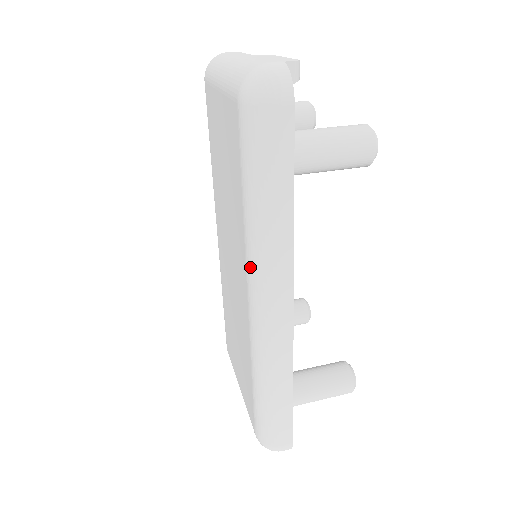
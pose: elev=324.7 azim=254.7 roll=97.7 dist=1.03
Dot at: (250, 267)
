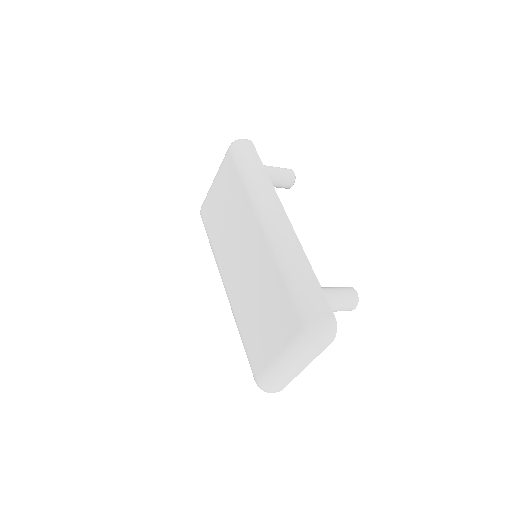
Dot at: (256, 204)
